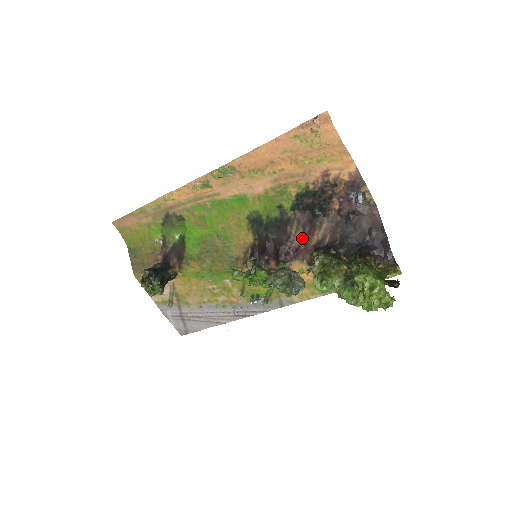
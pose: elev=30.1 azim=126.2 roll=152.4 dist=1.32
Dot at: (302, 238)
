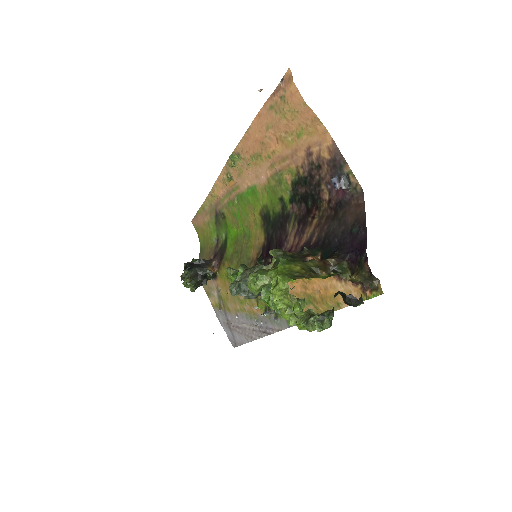
Dot at: (295, 237)
